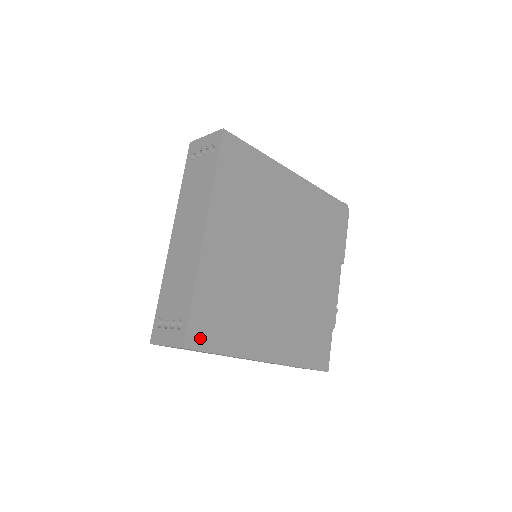
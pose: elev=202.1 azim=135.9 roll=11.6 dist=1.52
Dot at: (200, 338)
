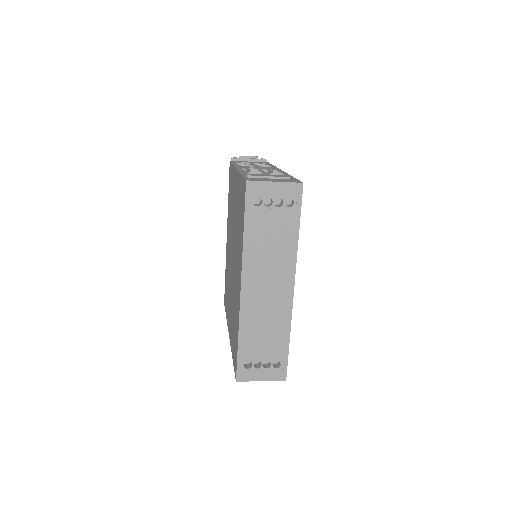
Dot at: occluded
